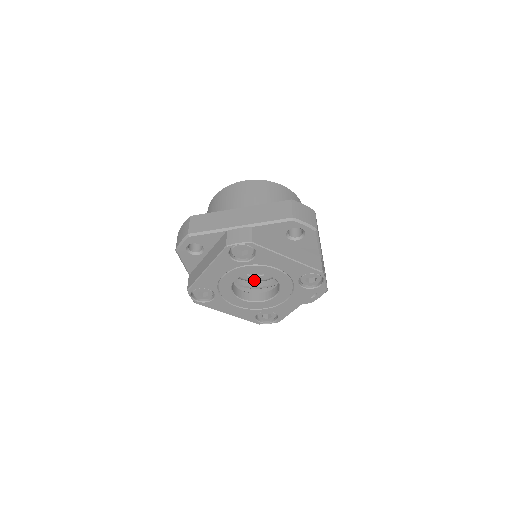
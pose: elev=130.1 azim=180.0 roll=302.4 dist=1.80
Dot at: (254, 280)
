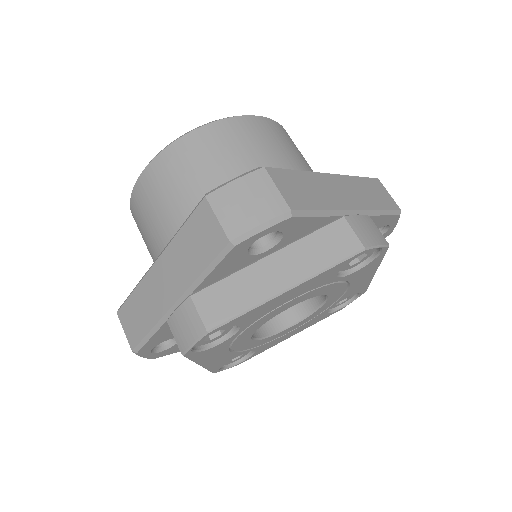
Dot at: occluded
